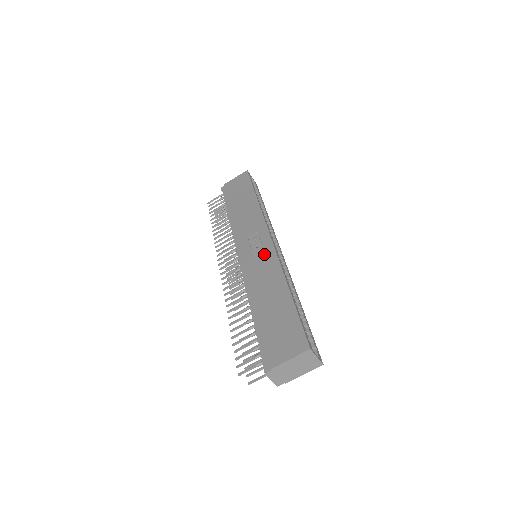
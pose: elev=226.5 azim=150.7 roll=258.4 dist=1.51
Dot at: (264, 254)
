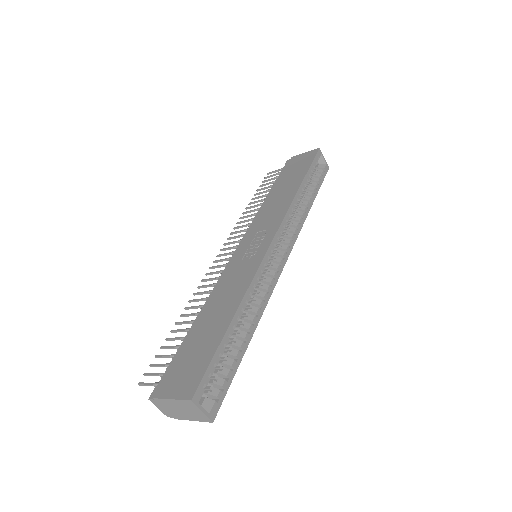
Dot at: (251, 259)
